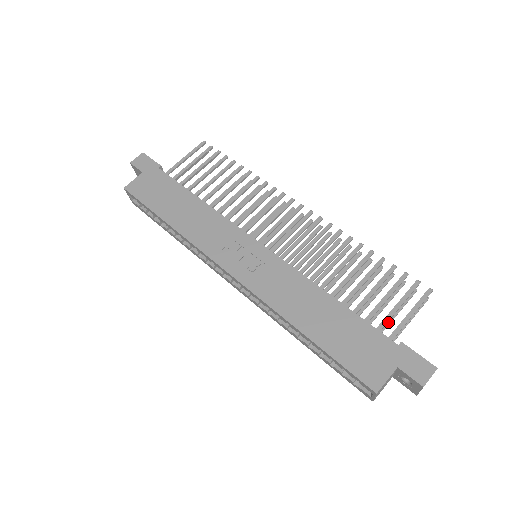
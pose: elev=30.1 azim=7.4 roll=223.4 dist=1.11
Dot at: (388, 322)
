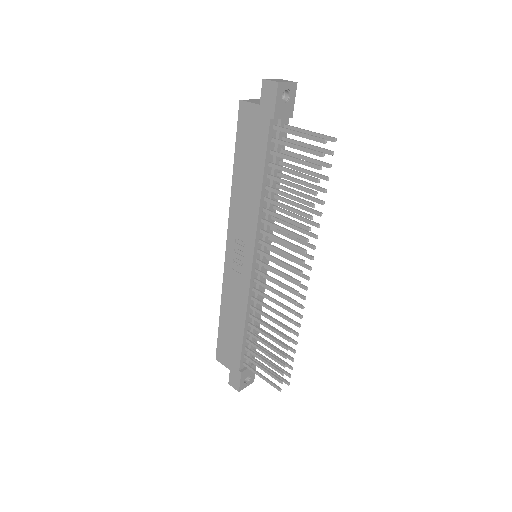
Dot at: occluded
